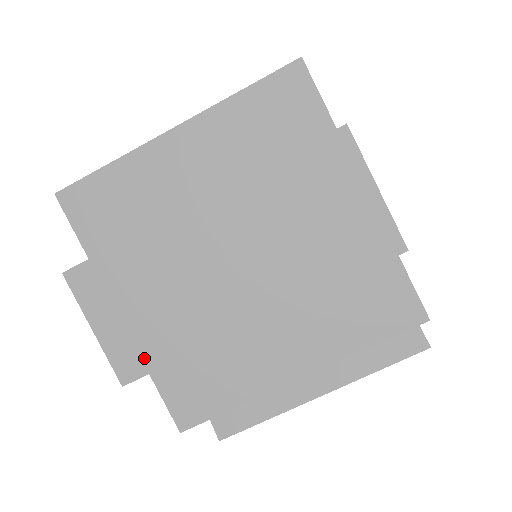
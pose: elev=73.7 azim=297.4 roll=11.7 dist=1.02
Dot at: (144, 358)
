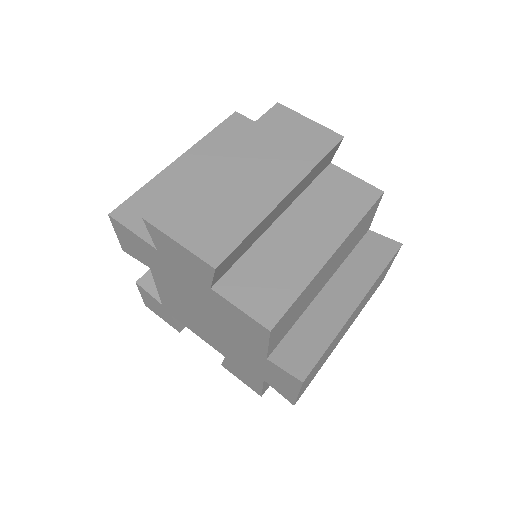
Dot at: (223, 245)
